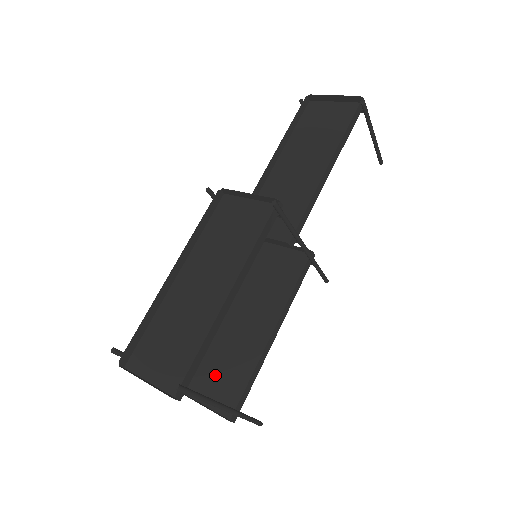
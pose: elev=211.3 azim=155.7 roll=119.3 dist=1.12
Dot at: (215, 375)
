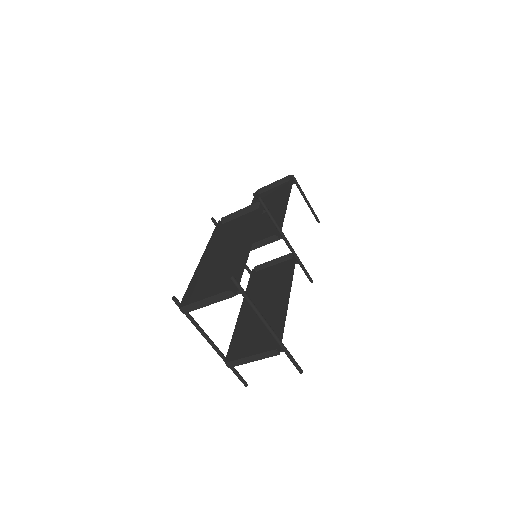
Dot at: (252, 343)
